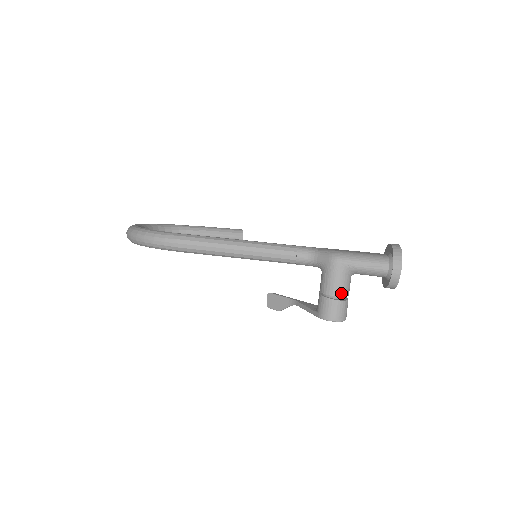
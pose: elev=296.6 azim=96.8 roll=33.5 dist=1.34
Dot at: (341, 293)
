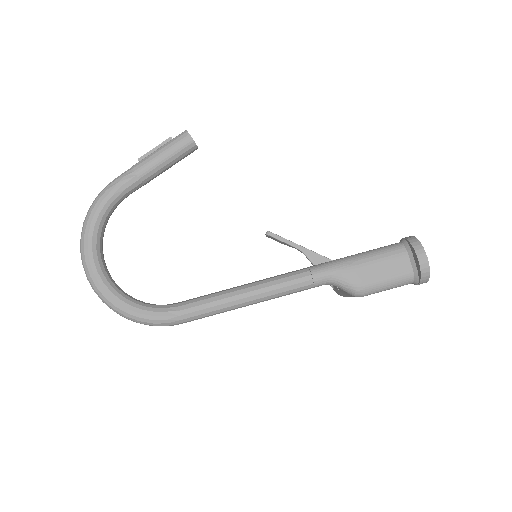
Dot at: occluded
